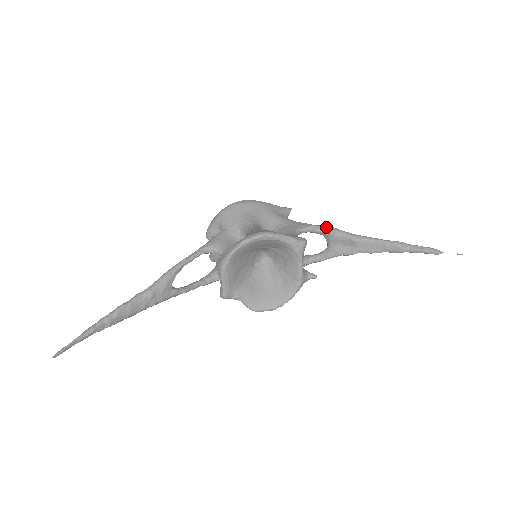
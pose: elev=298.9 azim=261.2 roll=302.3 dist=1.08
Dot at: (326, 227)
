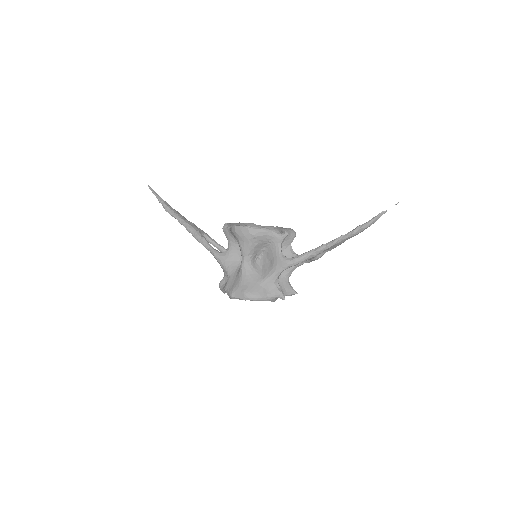
Dot at: occluded
